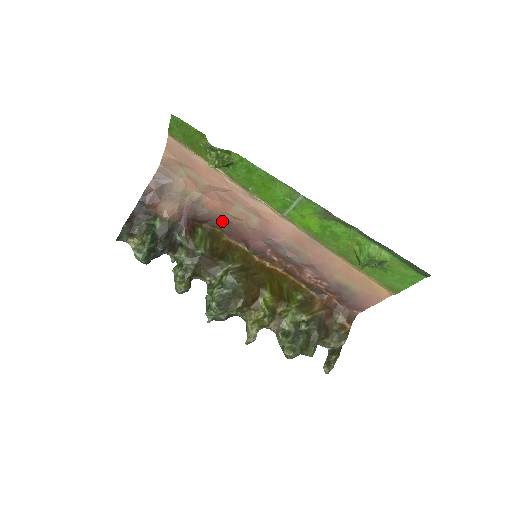
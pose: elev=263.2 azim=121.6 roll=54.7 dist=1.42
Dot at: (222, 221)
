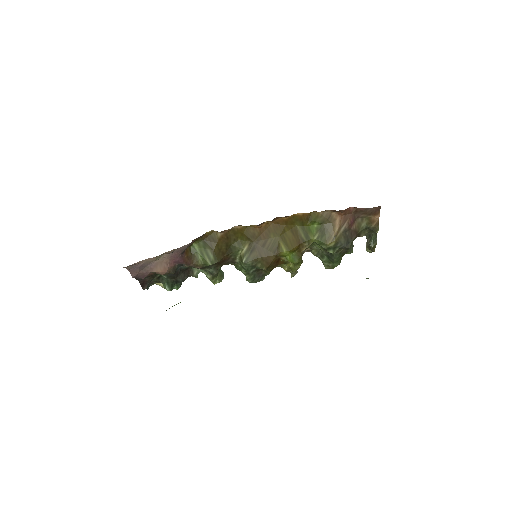
Dot at: occluded
